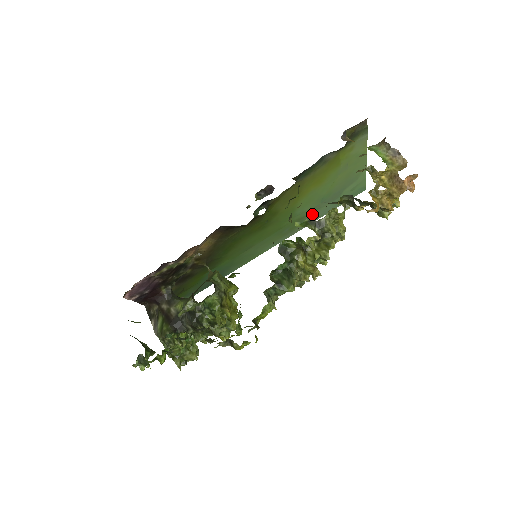
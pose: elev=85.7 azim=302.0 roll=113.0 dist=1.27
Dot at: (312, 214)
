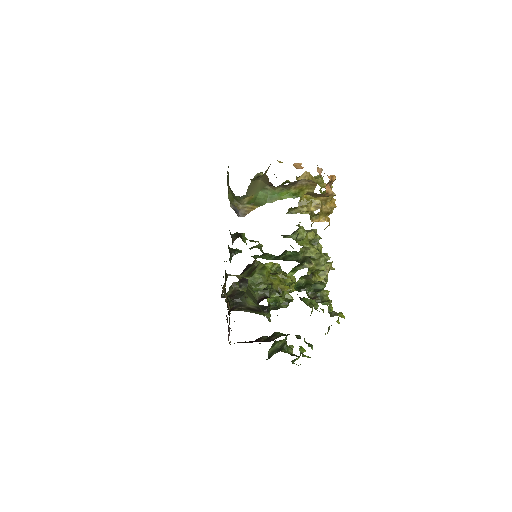
Dot at: occluded
